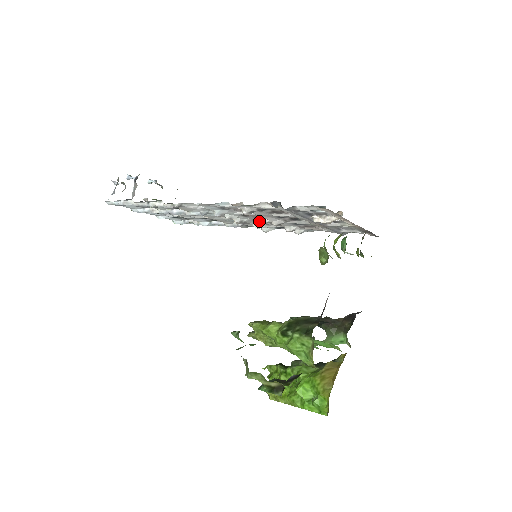
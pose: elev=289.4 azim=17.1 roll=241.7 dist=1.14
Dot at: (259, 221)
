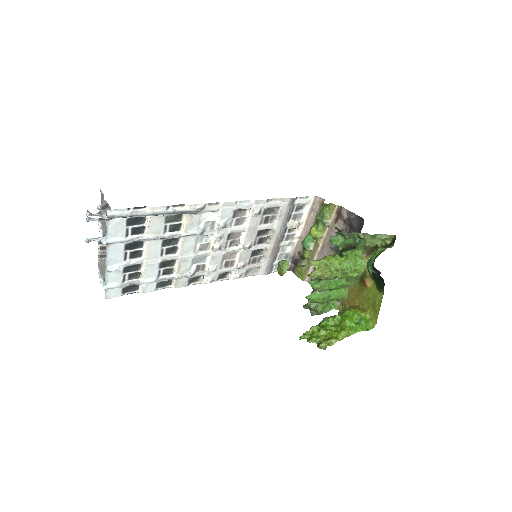
Dot at: (224, 254)
